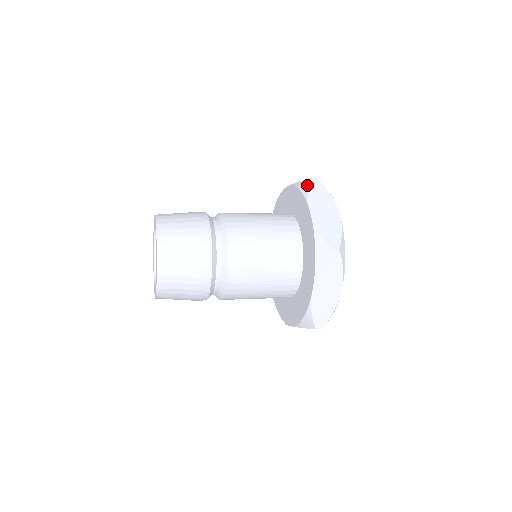
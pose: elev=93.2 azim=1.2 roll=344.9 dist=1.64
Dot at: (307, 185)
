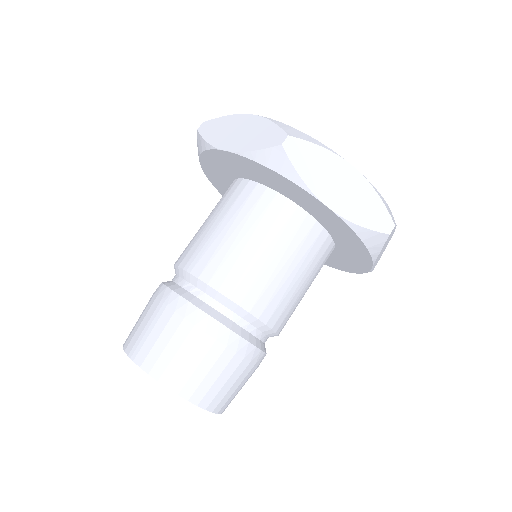
Dot at: (285, 162)
